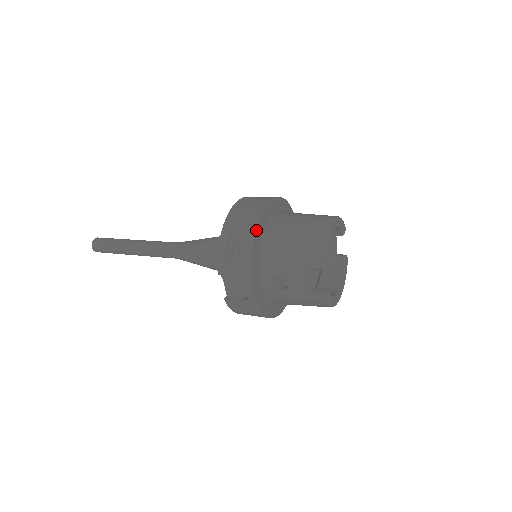
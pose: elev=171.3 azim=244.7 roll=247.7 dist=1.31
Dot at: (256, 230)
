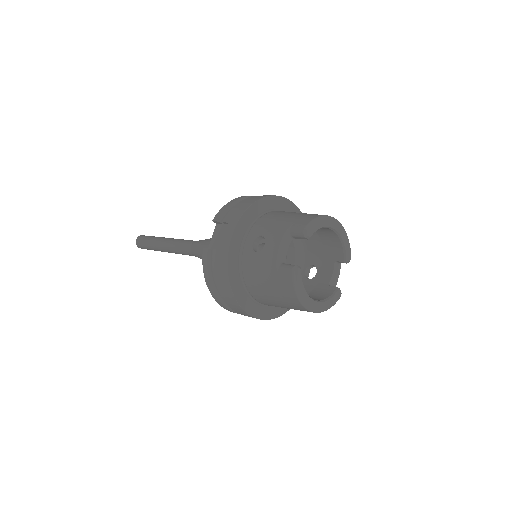
Dot at: (265, 196)
